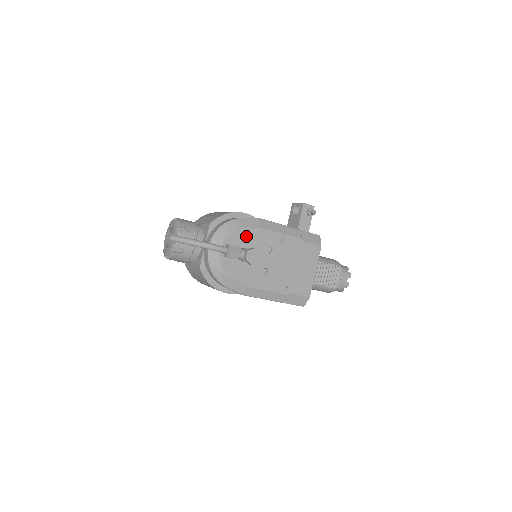
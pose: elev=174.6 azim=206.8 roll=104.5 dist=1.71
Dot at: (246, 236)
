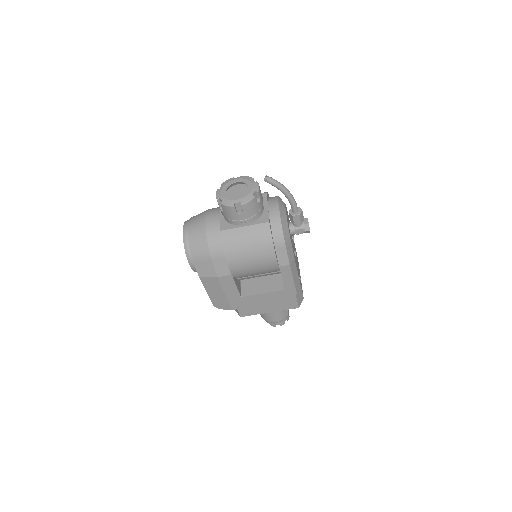
Dot at: occluded
